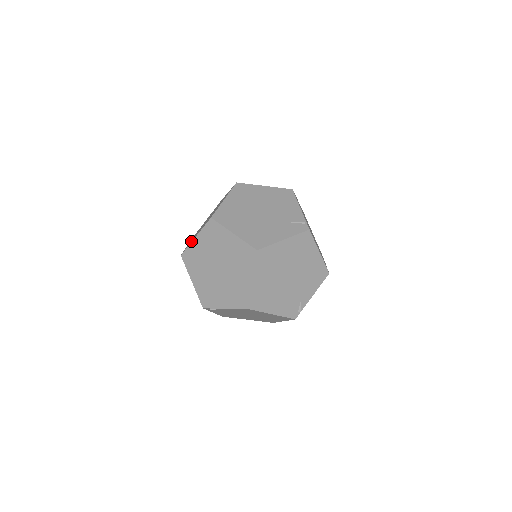
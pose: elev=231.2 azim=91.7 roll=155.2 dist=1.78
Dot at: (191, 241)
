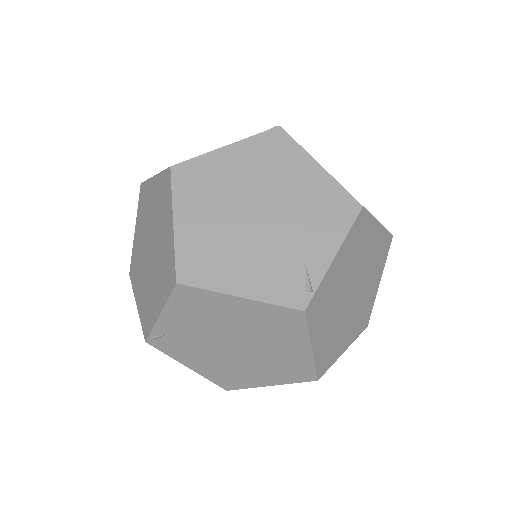
Dot at: occluded
